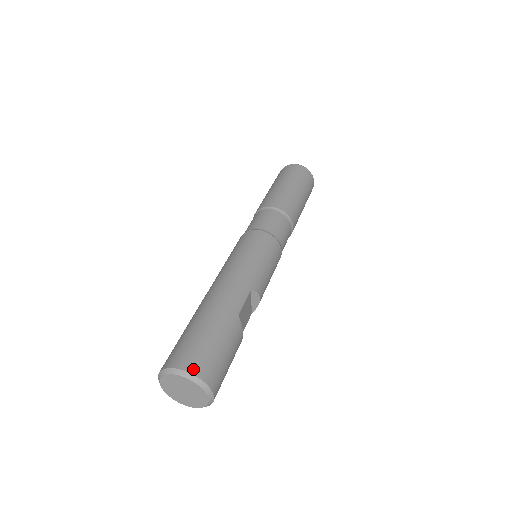
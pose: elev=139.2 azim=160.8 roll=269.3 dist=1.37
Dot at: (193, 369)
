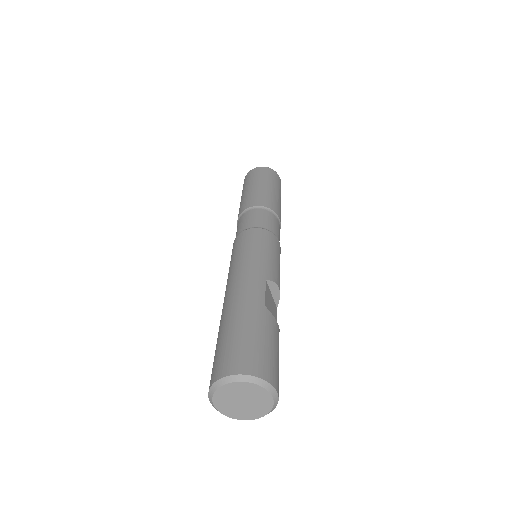
Dot at: (243, 370)
